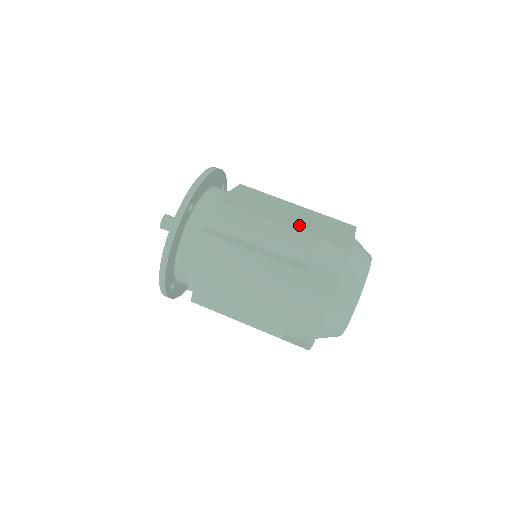
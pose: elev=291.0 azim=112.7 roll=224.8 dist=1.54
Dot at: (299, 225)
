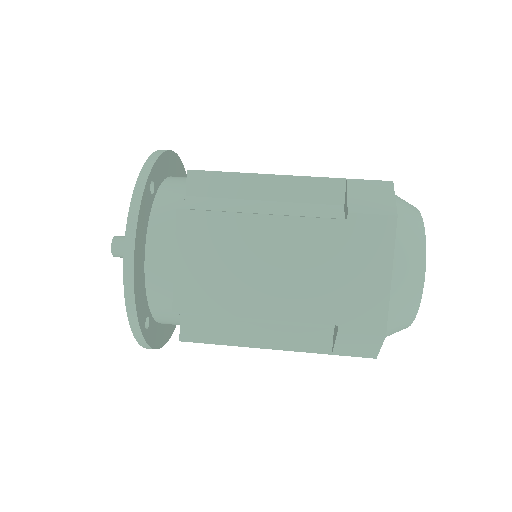
Dot at: occluded
